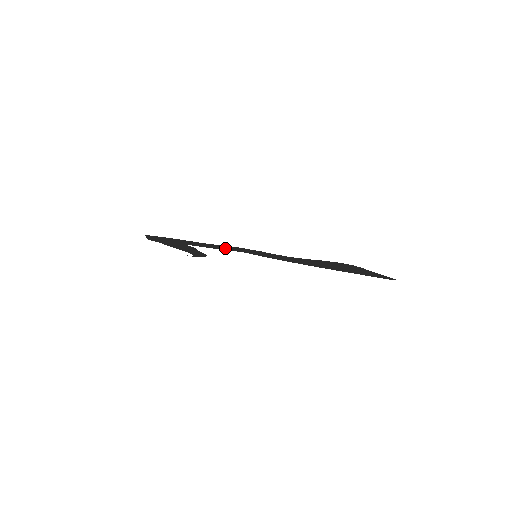
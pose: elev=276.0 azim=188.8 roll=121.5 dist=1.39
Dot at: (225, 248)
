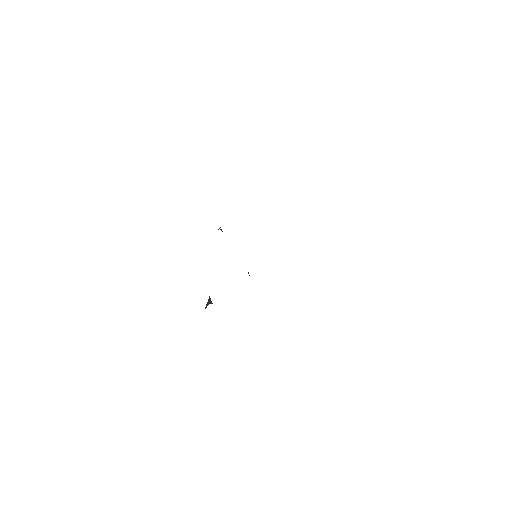
Dot at: occluded
